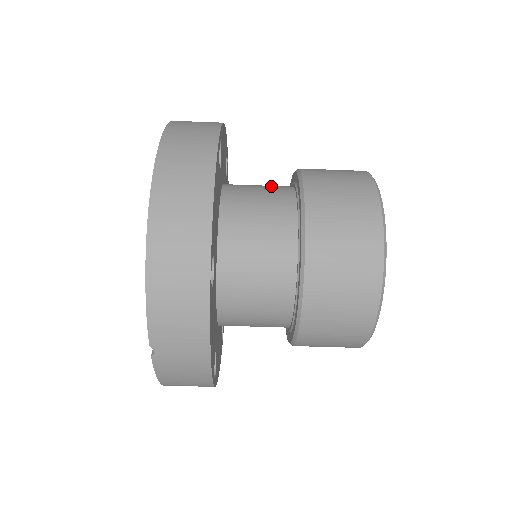
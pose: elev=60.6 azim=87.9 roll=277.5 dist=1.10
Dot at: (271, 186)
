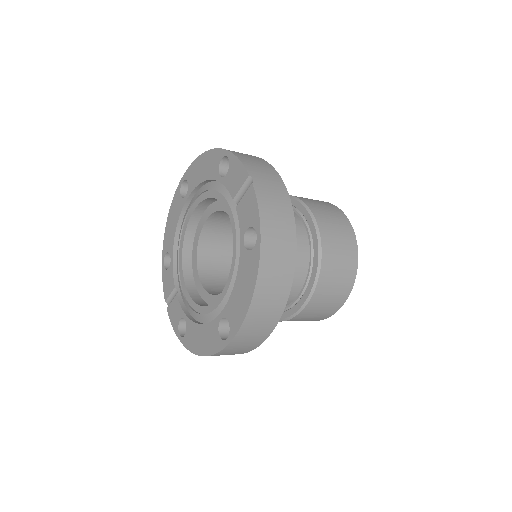
Dot at: occluded
